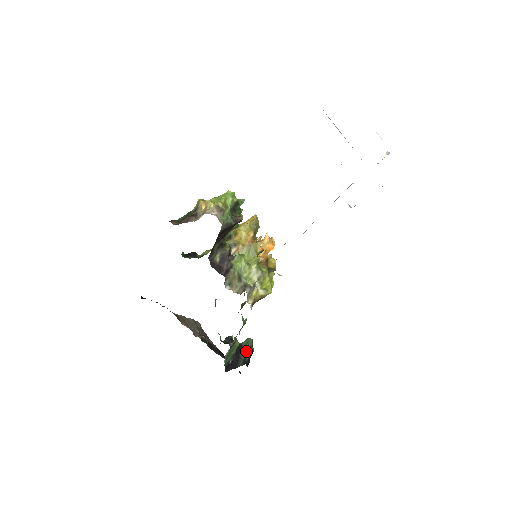
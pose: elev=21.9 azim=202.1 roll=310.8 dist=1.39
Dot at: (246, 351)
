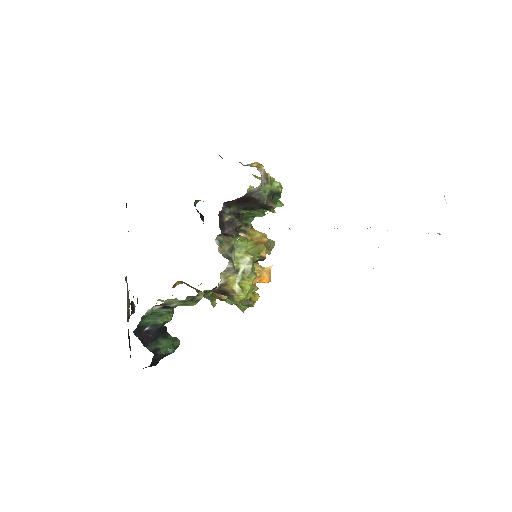
Dot at: (166, 344)
